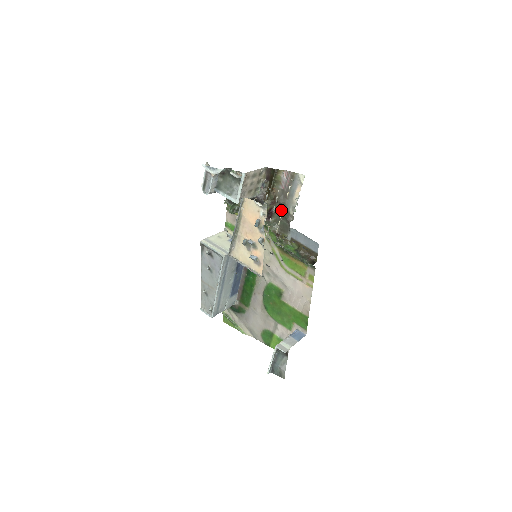
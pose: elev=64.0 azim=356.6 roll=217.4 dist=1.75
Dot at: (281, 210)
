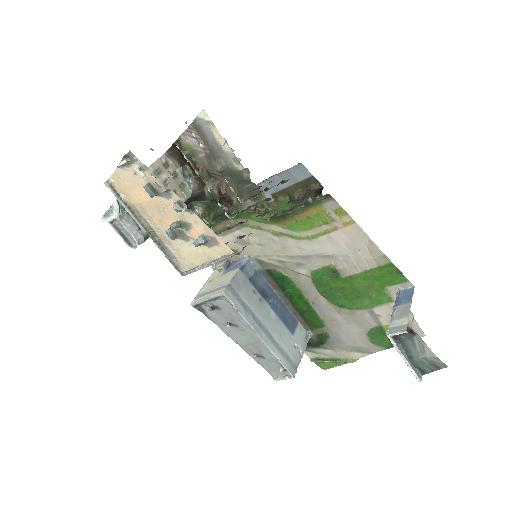
Dot at: (230, 179)
